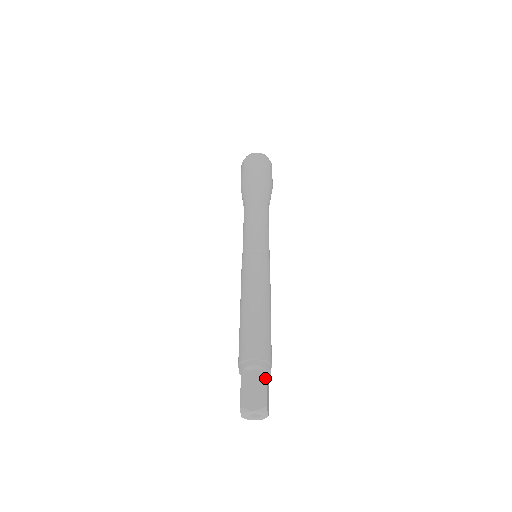
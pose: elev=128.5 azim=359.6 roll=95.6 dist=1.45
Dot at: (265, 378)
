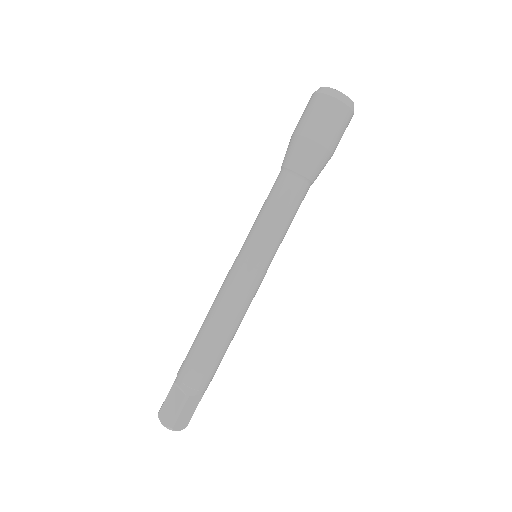
Dot at: (183, 403)
